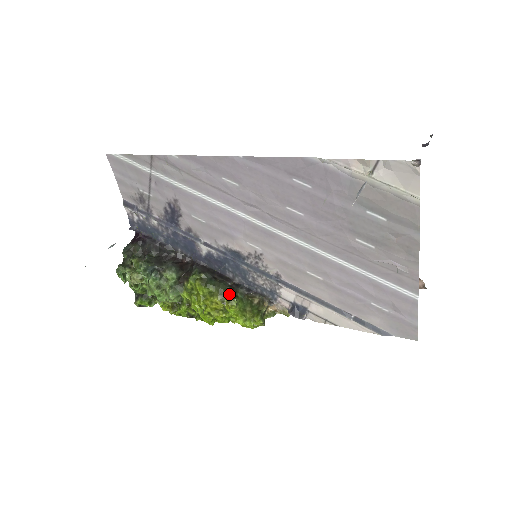
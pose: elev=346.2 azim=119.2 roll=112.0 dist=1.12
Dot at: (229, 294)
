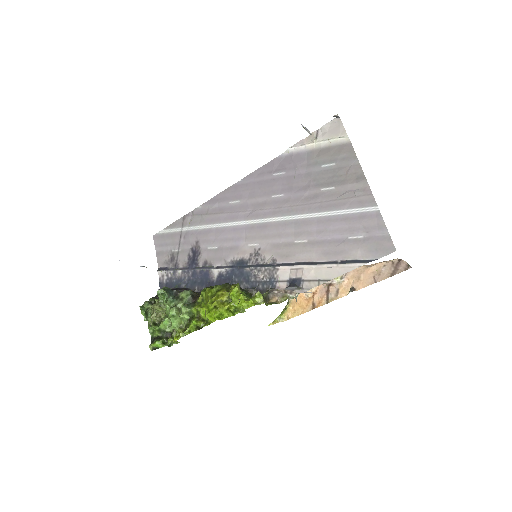
Dot at: occluded
